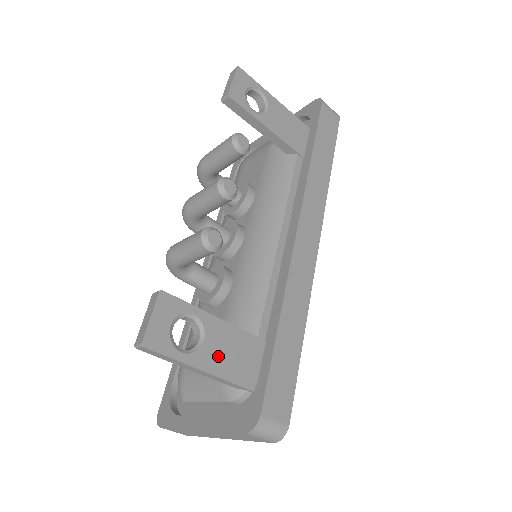
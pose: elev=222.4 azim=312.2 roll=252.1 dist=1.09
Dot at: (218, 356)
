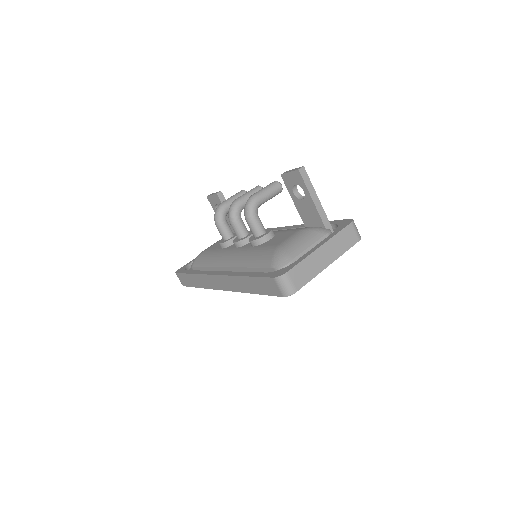
Dot at: occluded
